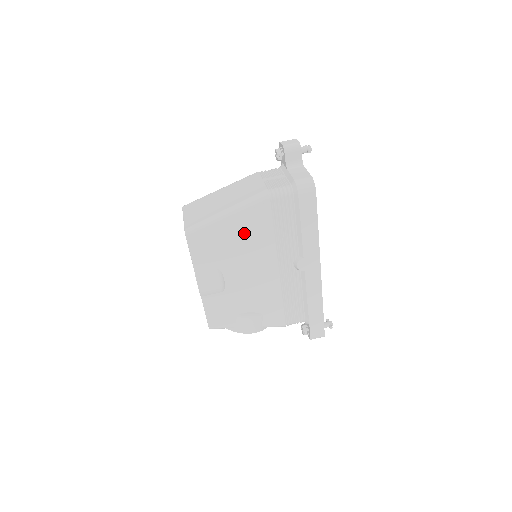
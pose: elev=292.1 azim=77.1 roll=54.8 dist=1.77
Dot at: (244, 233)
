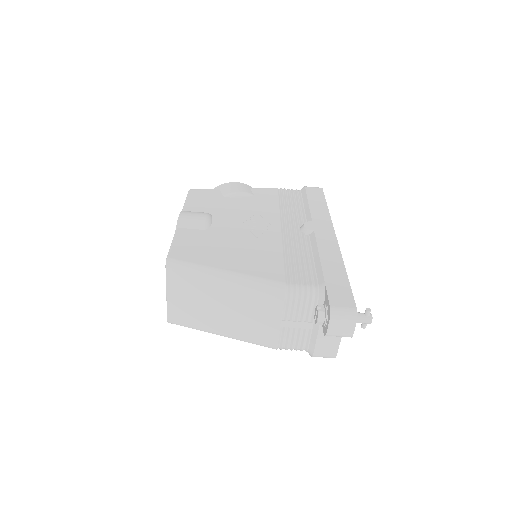
Dot at: occluded
